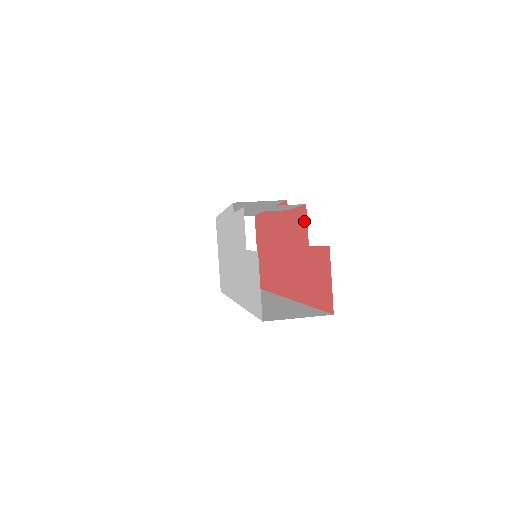
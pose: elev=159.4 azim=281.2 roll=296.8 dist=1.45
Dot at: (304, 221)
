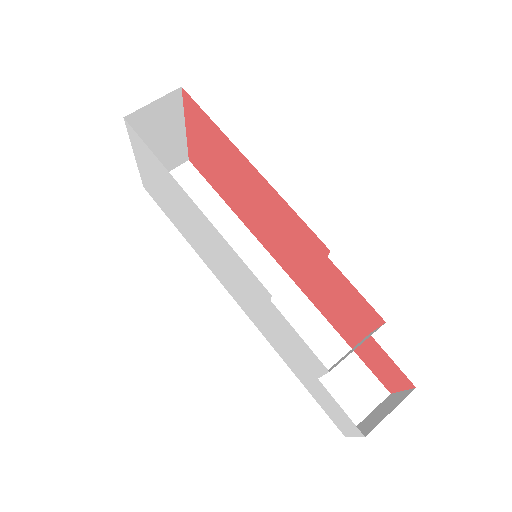
Dot at: (371, 318)
